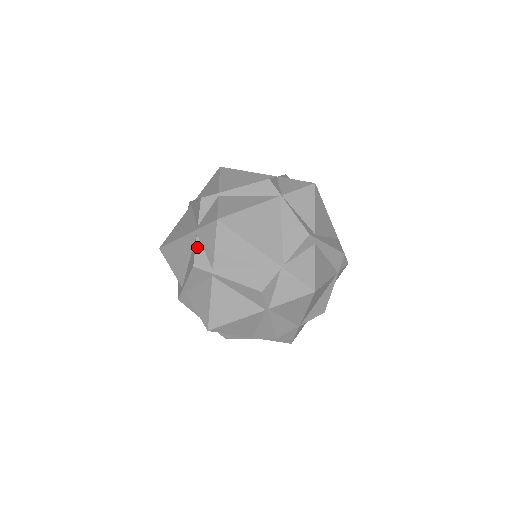
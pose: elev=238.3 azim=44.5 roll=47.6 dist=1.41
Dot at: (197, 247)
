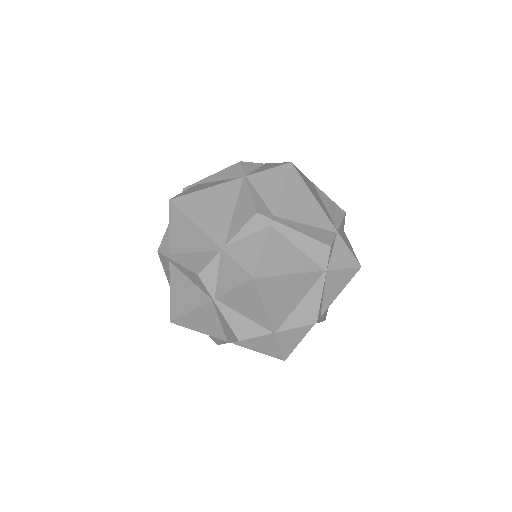
Dot at: (166, 233)
